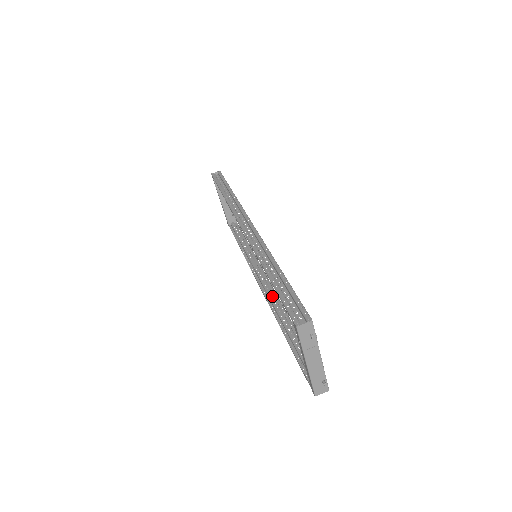
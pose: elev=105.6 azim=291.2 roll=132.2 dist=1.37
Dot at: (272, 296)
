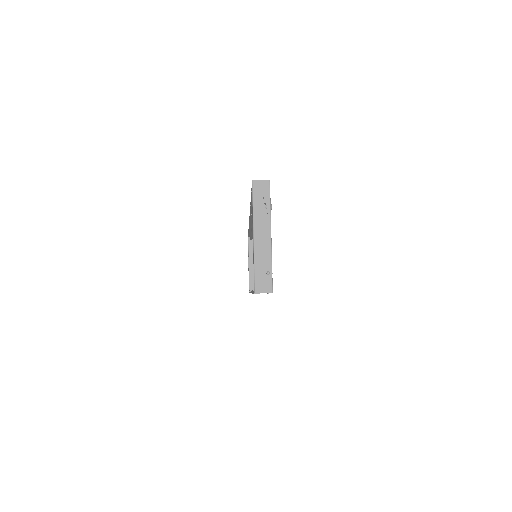
Dot at: occluded
